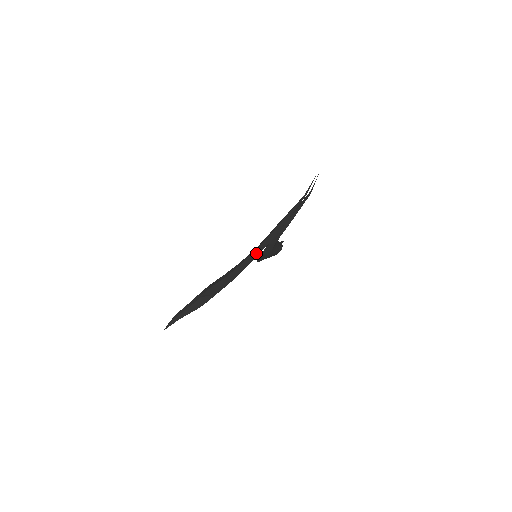
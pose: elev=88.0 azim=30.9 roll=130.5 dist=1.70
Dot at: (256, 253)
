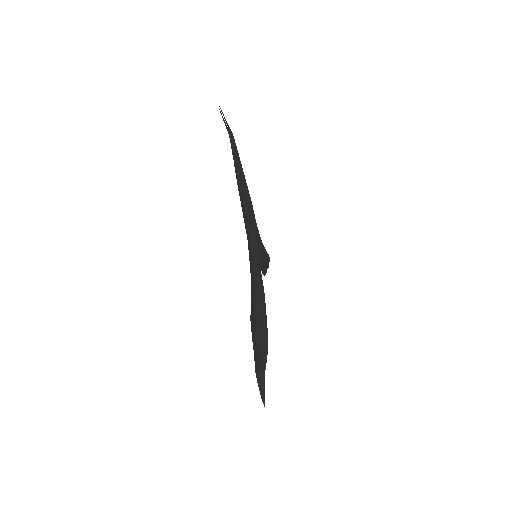
Dot at: (253, 242)
